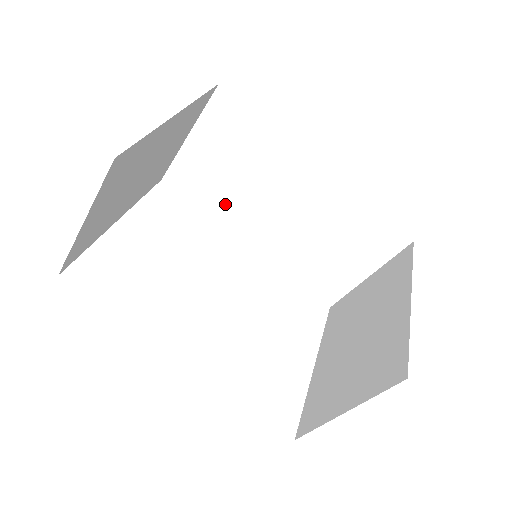
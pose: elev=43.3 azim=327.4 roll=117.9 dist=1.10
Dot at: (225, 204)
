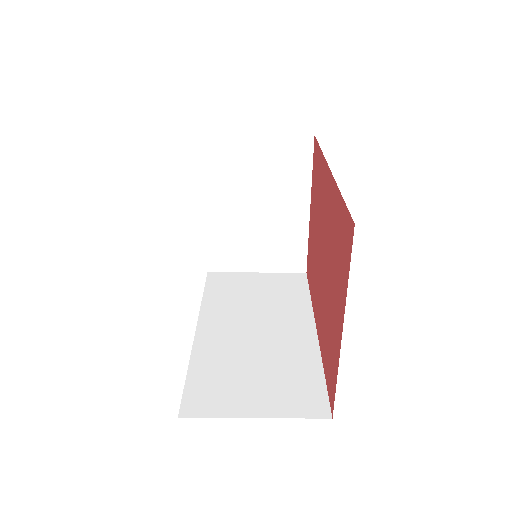
Dot at: occluded
